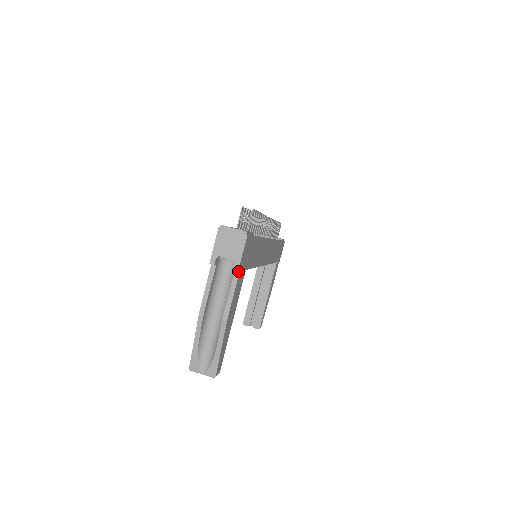
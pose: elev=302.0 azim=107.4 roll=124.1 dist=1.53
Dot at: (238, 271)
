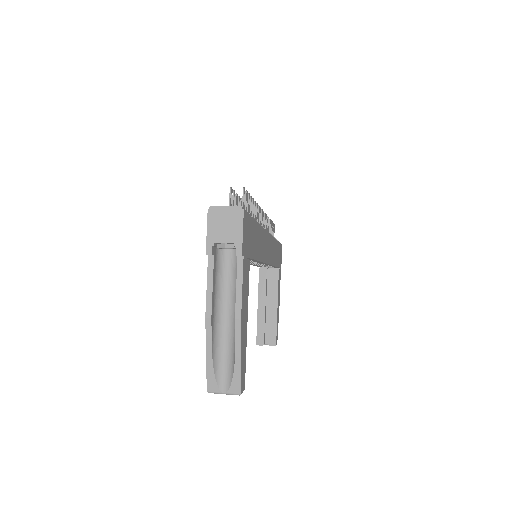
Dot at: (242, 255)
